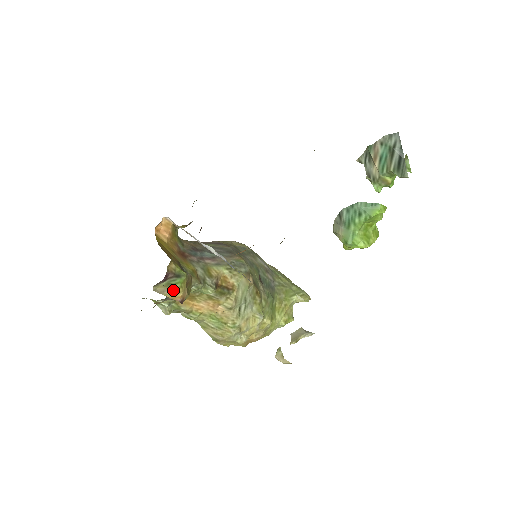
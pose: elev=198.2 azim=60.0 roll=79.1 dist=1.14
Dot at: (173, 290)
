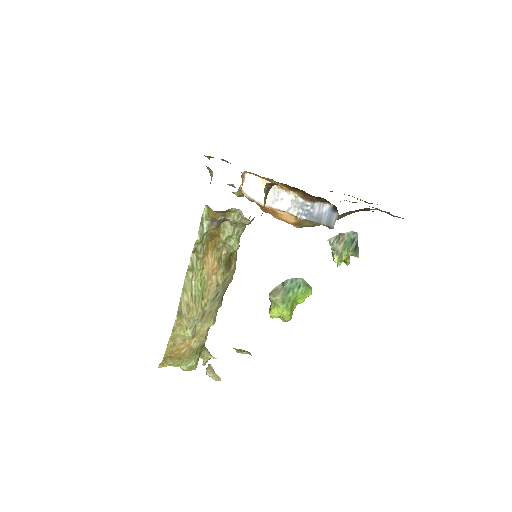
Dot at: (265, 201)
